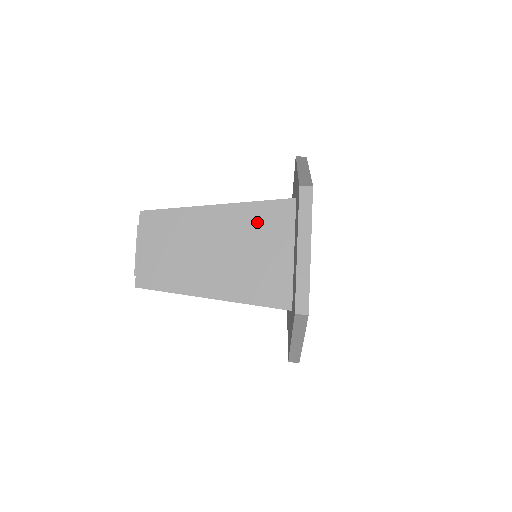
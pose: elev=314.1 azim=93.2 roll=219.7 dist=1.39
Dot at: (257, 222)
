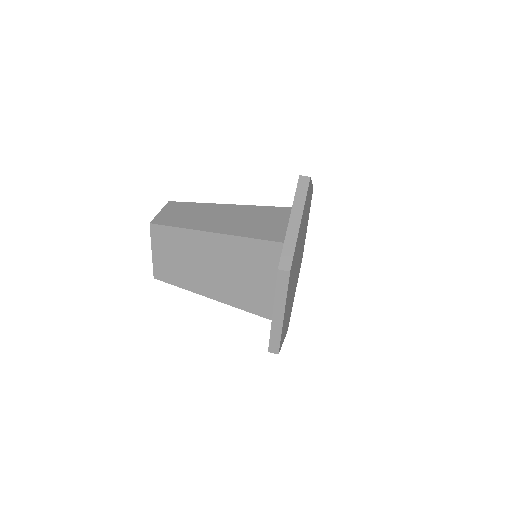
Dot at: (250, 255)
